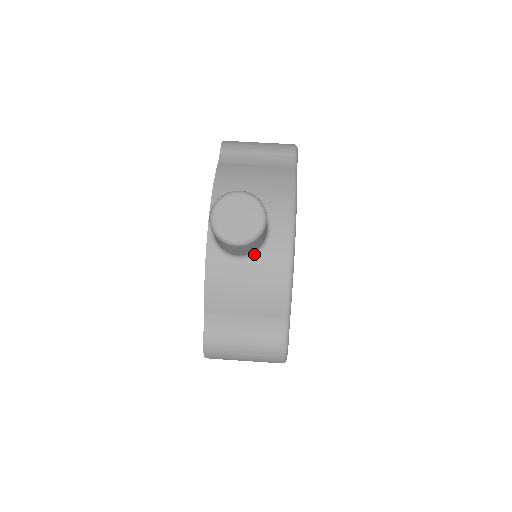
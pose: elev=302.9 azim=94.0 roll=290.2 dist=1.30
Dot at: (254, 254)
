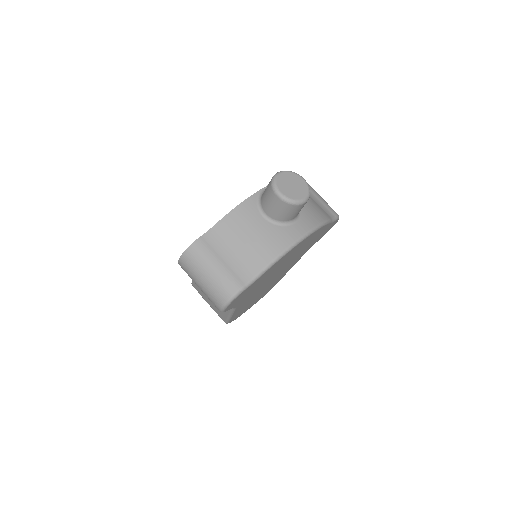
Dot at: (275, 222)
